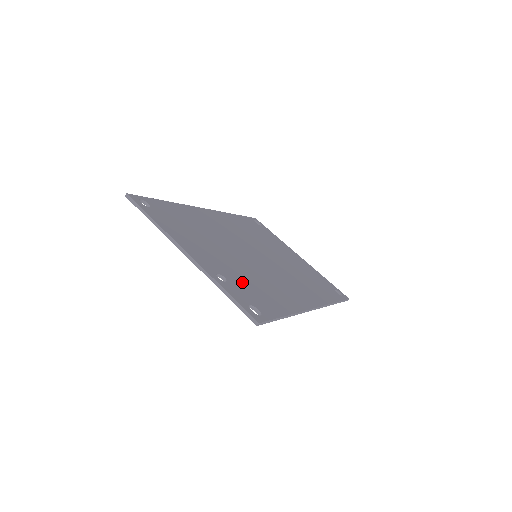
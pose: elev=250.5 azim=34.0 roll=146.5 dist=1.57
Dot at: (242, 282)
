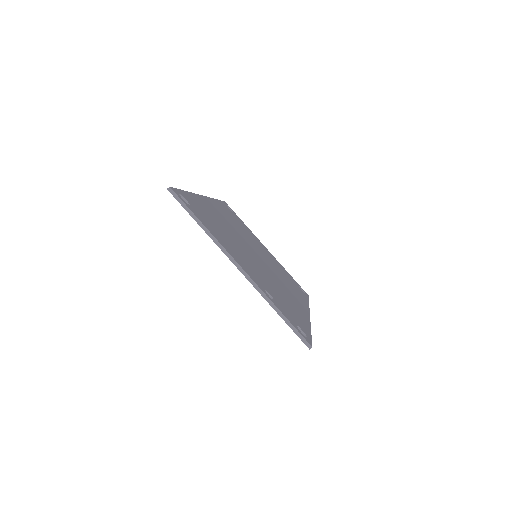
Dot at: (277, 296)
